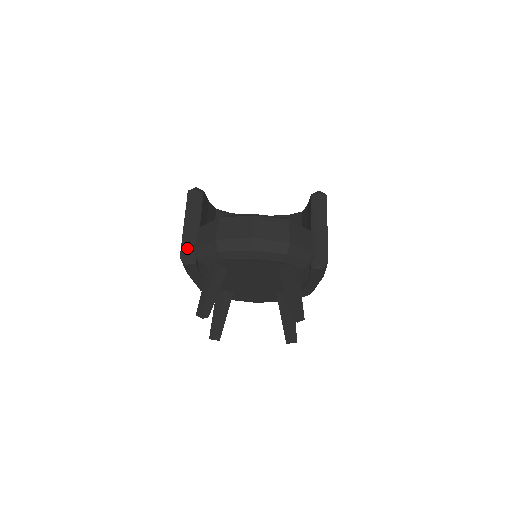
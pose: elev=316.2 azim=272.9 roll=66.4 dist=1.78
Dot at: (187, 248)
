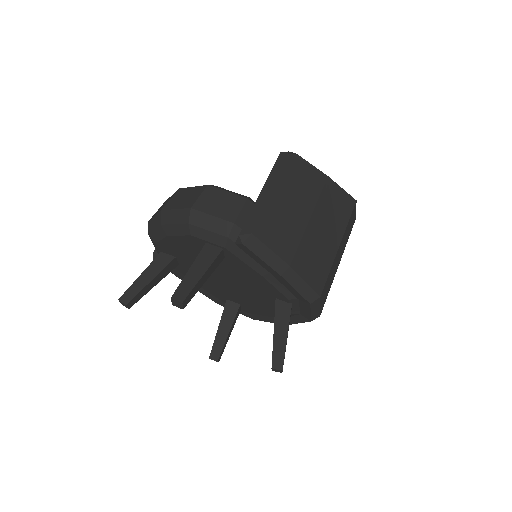
Dot at: occluded
